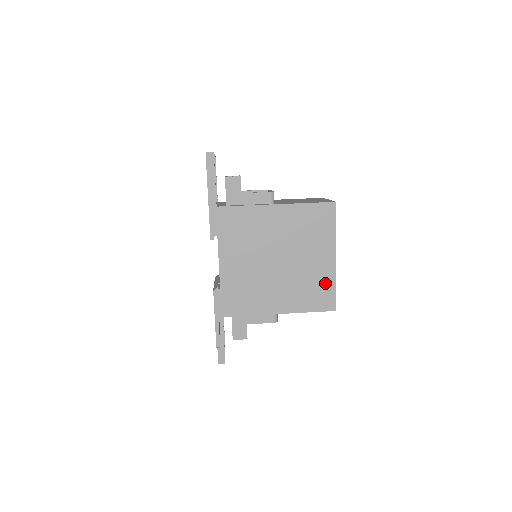
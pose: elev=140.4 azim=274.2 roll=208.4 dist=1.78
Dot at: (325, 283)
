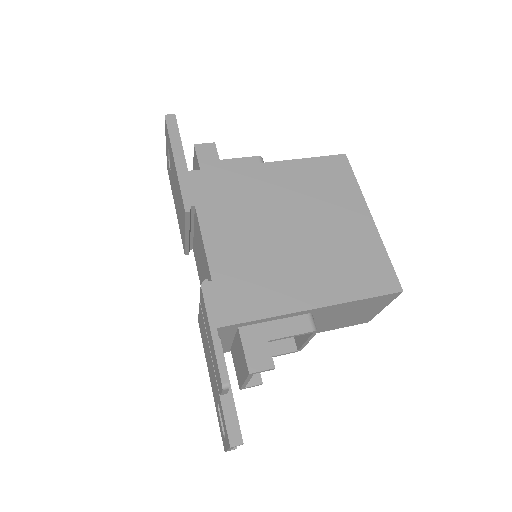
Dot at: (370, 253)
